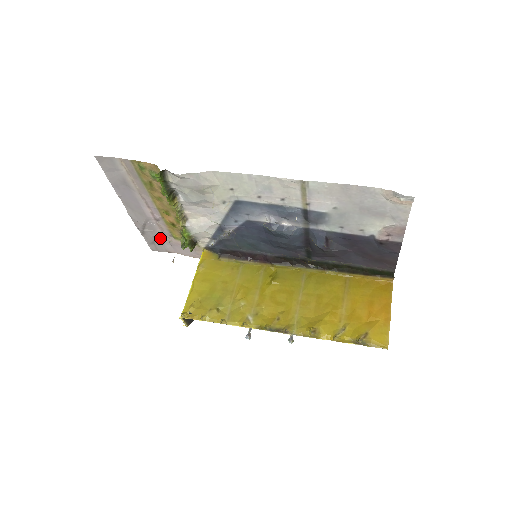
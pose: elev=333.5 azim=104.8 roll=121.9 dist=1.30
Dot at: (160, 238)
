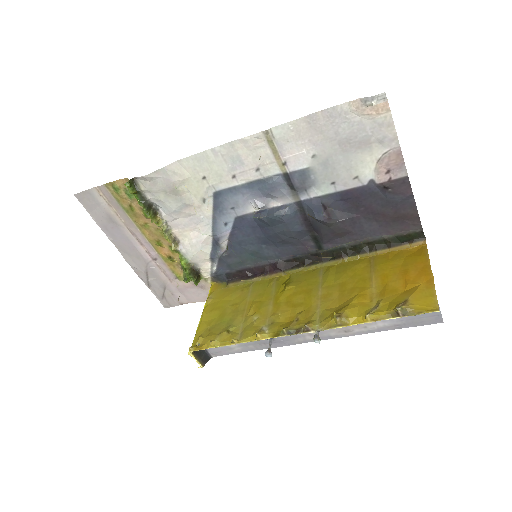
Dot at: (167, 286)
